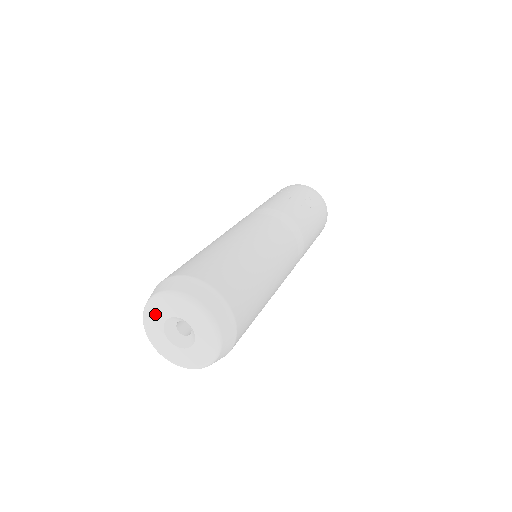
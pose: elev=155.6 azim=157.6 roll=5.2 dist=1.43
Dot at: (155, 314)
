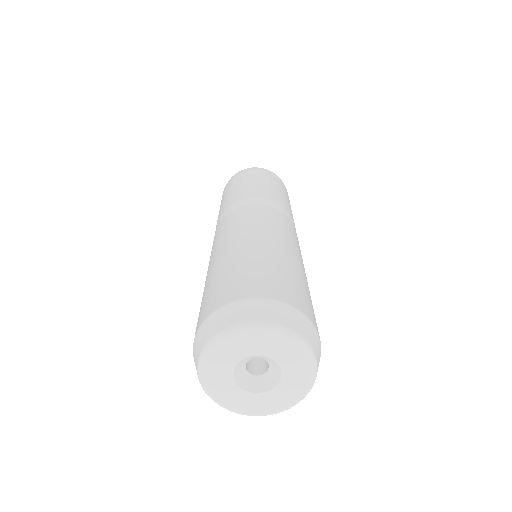
Dot at: (218, 364)
